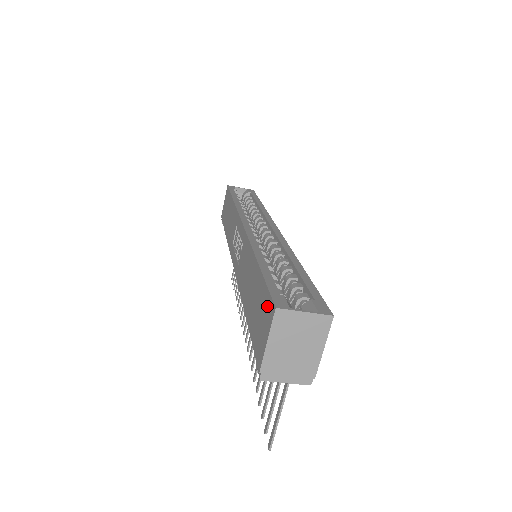
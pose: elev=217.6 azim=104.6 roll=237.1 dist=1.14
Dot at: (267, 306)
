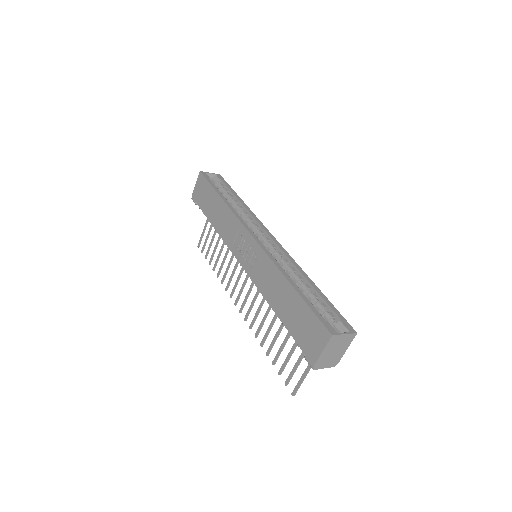
Dot at: (319, 329)
